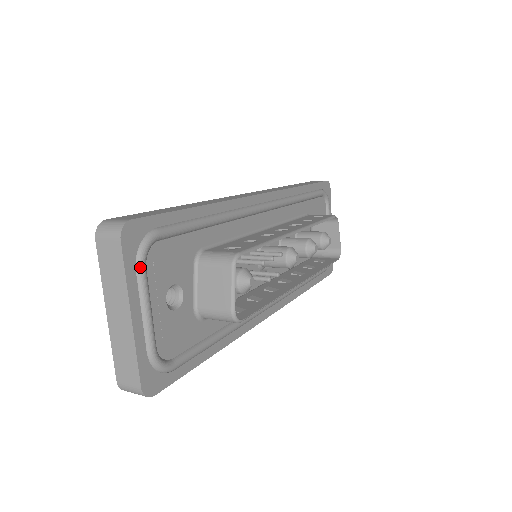
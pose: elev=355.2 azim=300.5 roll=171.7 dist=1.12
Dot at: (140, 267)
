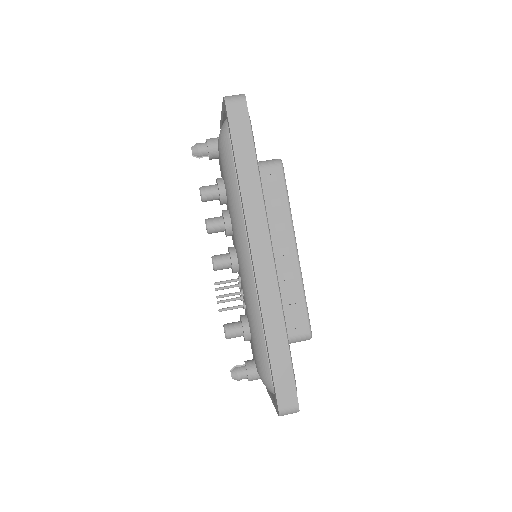
Dot at: occluded
